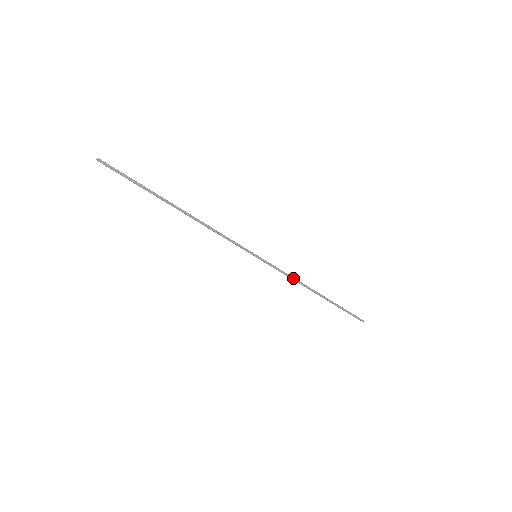
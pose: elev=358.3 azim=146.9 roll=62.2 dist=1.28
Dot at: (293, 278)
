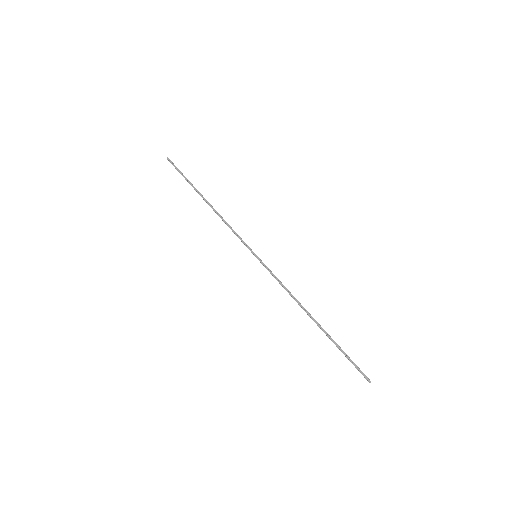
Dot at: (288, 290)
